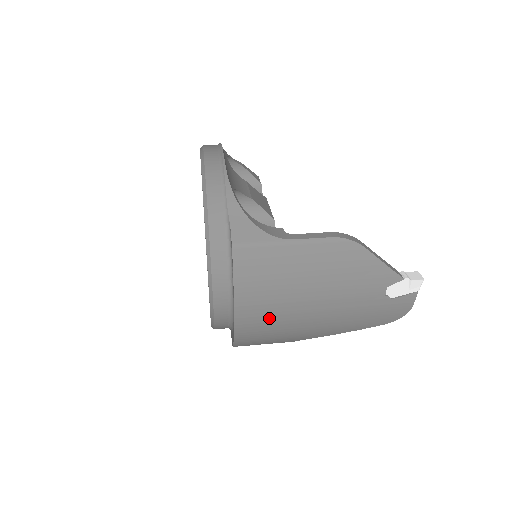
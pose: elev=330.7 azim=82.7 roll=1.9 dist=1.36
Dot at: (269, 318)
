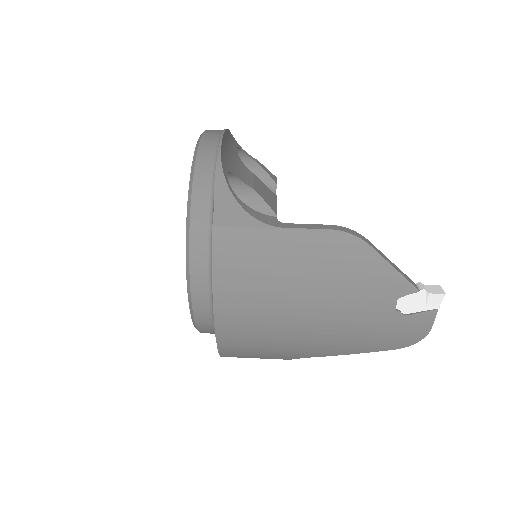
Dot at: (255, 322)
